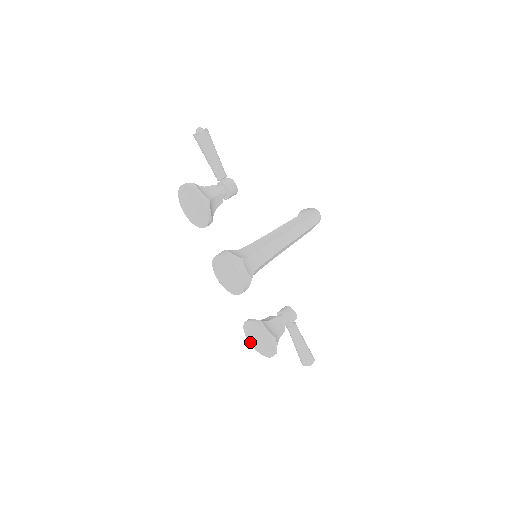
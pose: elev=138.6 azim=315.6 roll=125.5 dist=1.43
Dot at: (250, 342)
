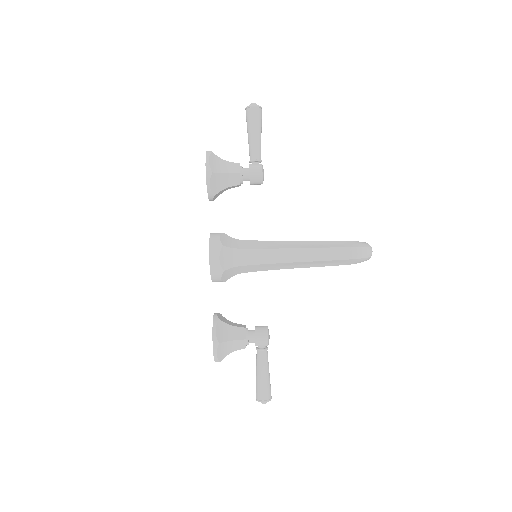
Dot at: occluded
